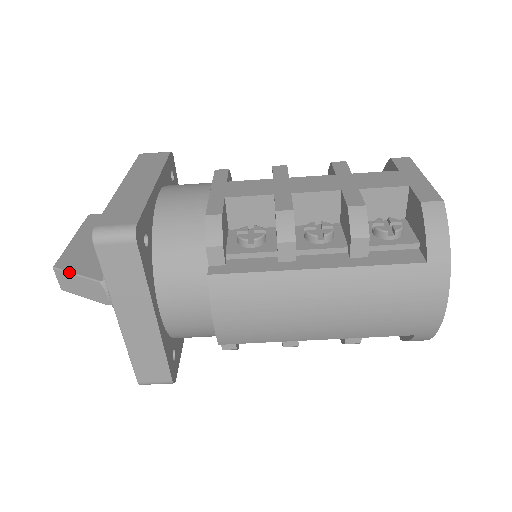
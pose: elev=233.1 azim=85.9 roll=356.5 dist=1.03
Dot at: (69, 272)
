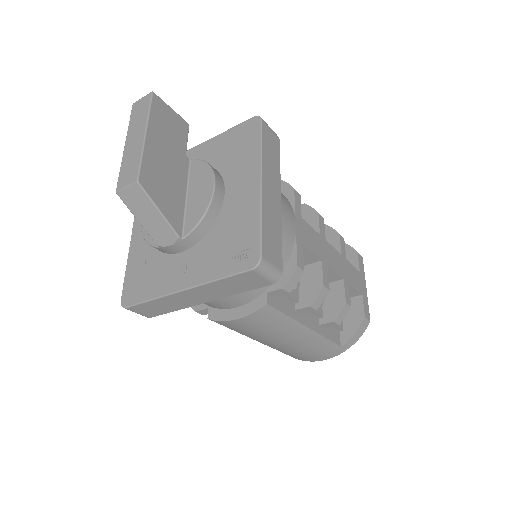
Dot at: (154, 202)
